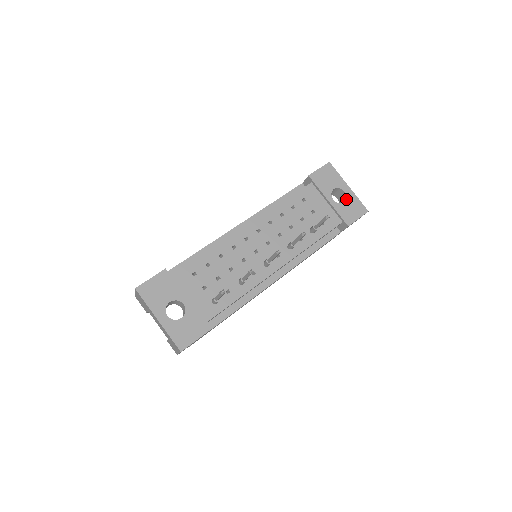
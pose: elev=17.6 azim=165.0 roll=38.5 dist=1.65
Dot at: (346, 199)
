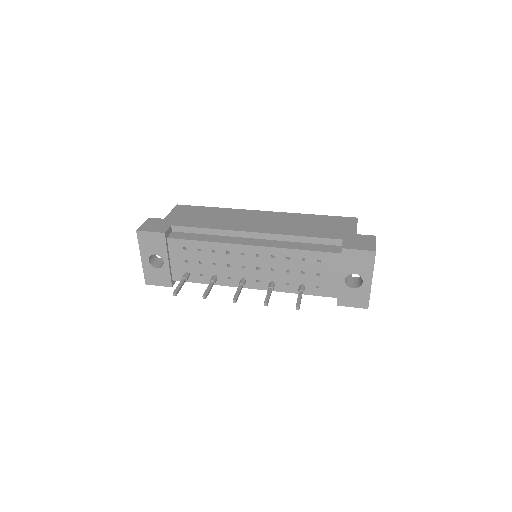
Dot at: (358, 288)
